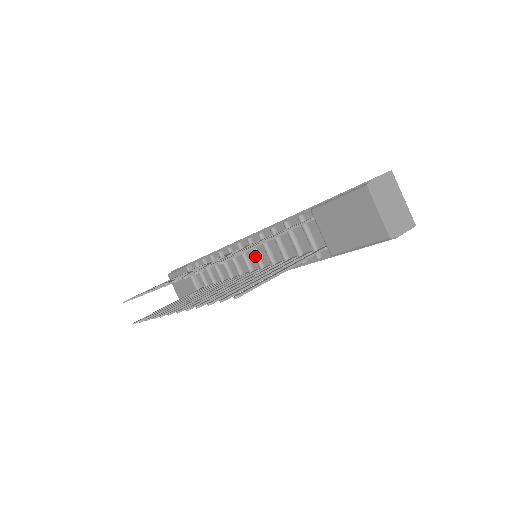
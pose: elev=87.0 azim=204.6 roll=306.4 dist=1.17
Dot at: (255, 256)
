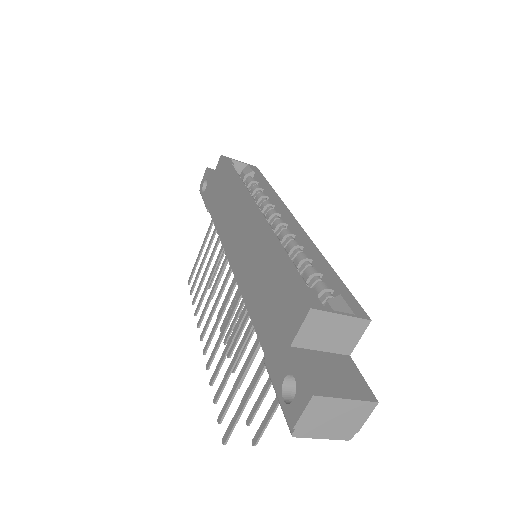
Dot at: occluded
